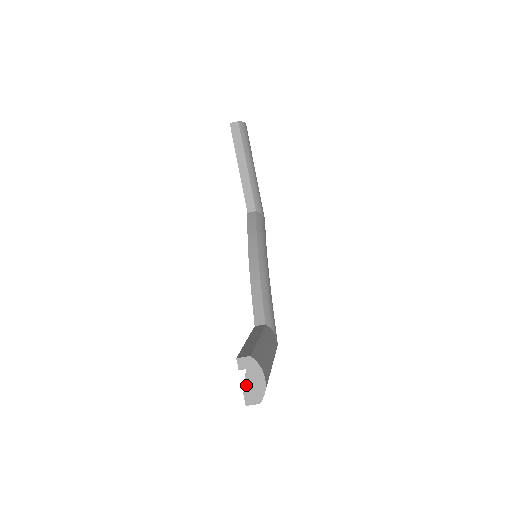
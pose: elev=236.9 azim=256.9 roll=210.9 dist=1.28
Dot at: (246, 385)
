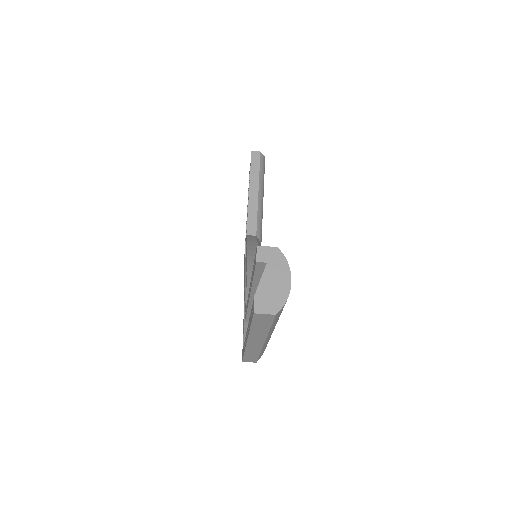
Dot at: (262, 284)
